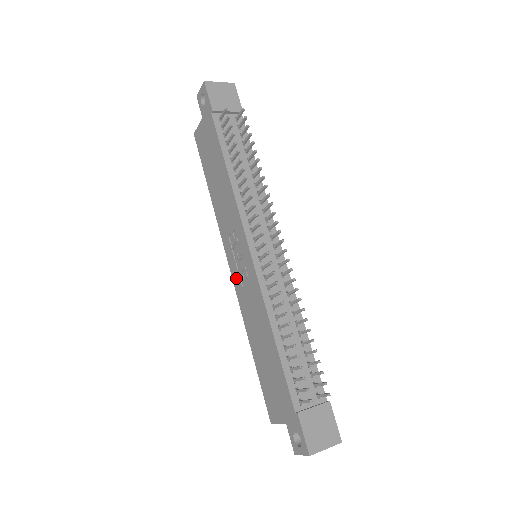
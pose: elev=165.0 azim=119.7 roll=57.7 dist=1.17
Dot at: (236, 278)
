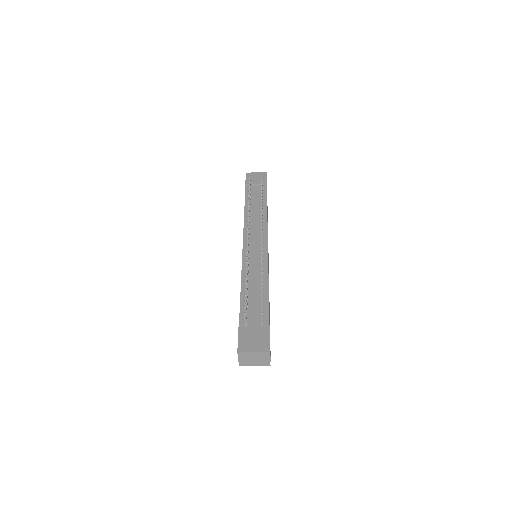
Dot at: occluded
